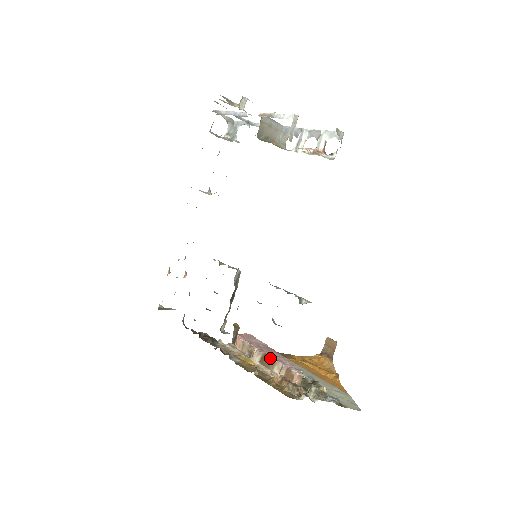
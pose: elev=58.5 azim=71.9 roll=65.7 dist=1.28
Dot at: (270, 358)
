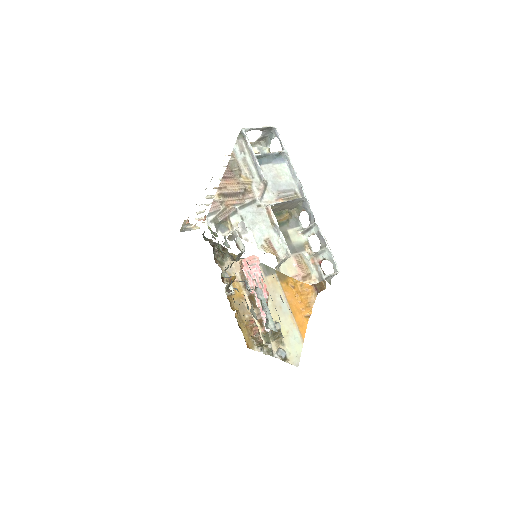
Dot at: (255, 301)
